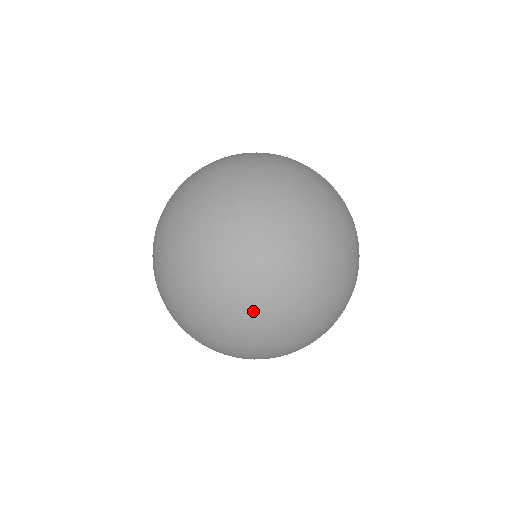
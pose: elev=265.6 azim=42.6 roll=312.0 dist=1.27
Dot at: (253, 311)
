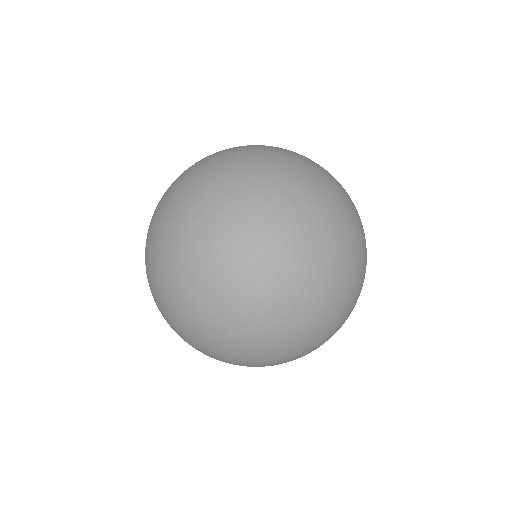
Dot at: (269, 356)
